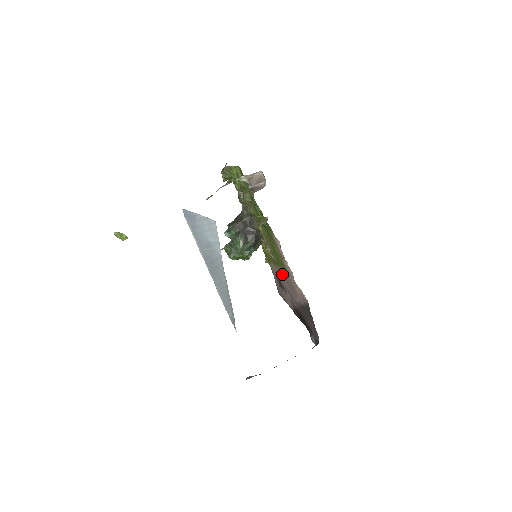
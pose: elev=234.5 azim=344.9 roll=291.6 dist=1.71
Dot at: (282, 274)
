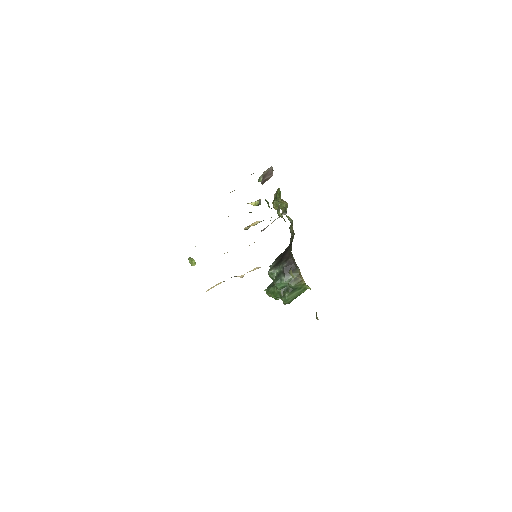
Dot at: occluded
